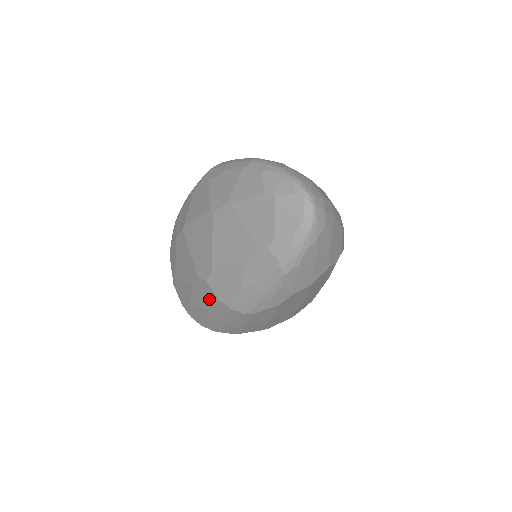
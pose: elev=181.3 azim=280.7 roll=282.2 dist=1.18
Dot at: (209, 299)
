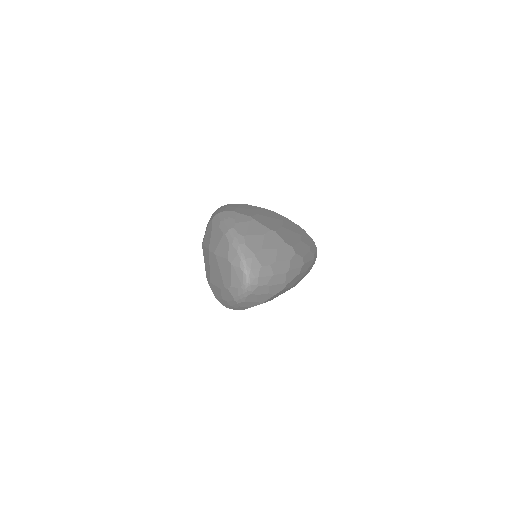
Dot at: occluded
